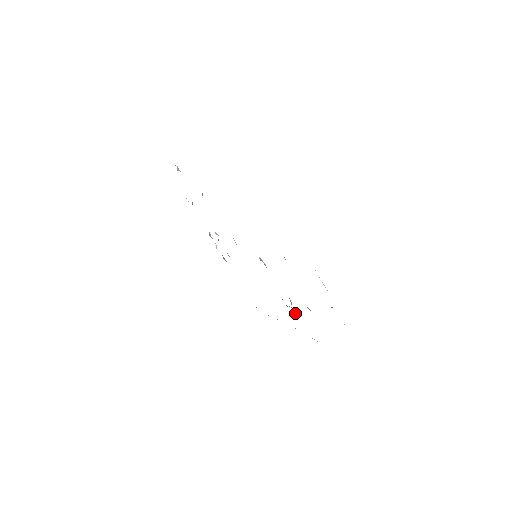
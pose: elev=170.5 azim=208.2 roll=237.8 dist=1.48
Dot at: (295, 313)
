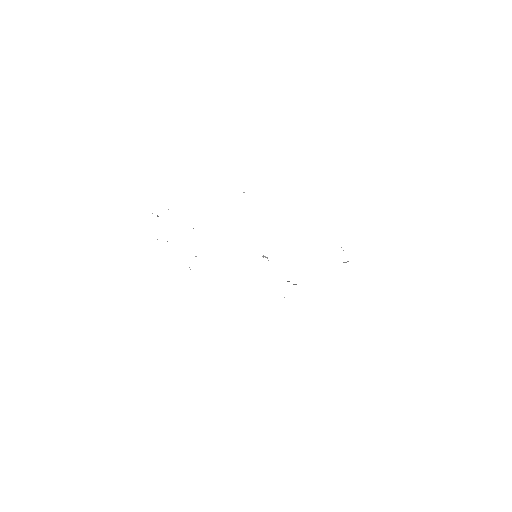
Dot at: (293, 284)
